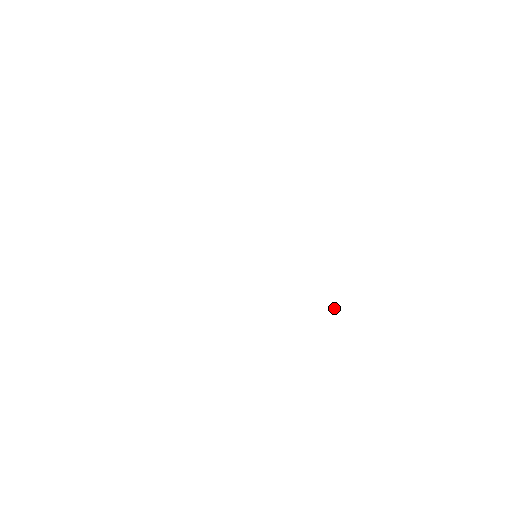
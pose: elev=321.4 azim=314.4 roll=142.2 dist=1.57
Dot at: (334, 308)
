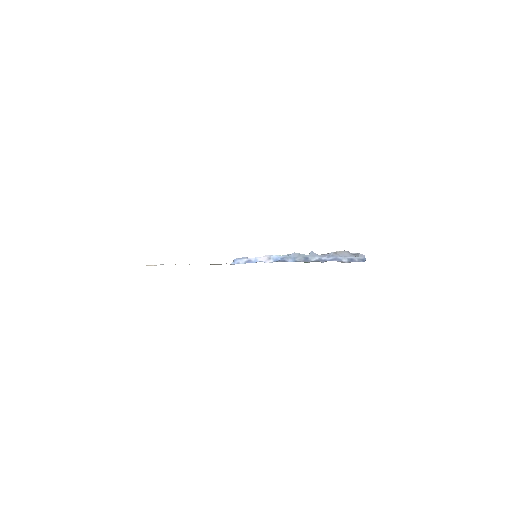
Dot at: (339, 252)
